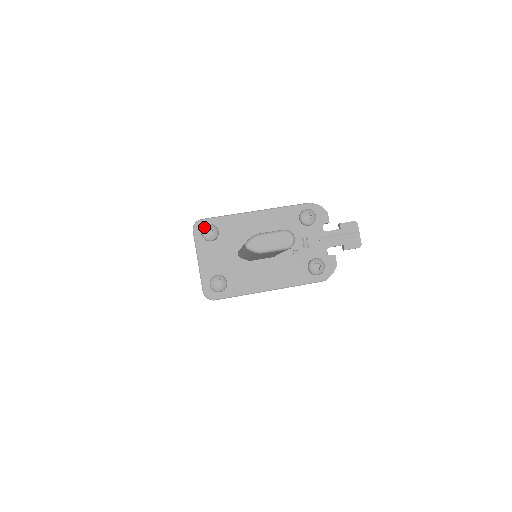
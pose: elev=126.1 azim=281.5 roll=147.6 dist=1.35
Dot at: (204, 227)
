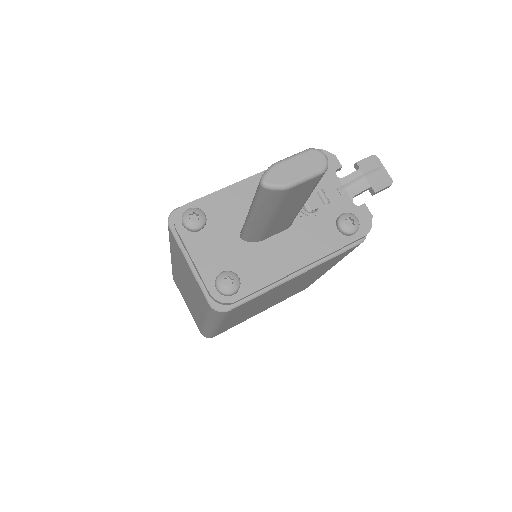
Dot at: (184, 213)
